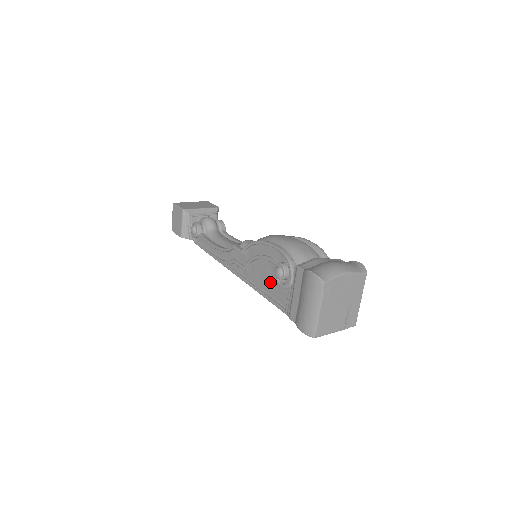
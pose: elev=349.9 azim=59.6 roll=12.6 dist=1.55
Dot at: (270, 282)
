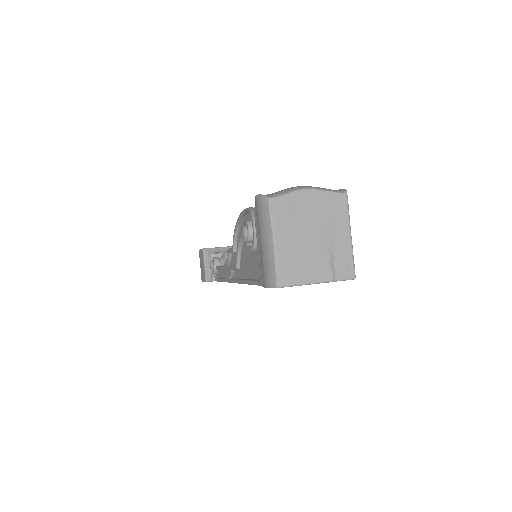
Dot at: (251, 261)
